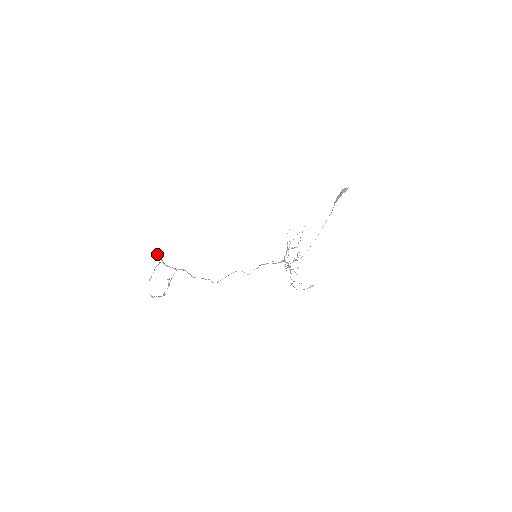
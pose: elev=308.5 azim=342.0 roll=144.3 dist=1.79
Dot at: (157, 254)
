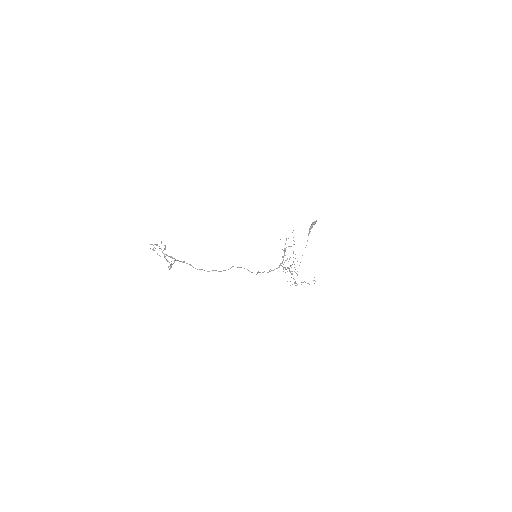
Dot at: occluded
